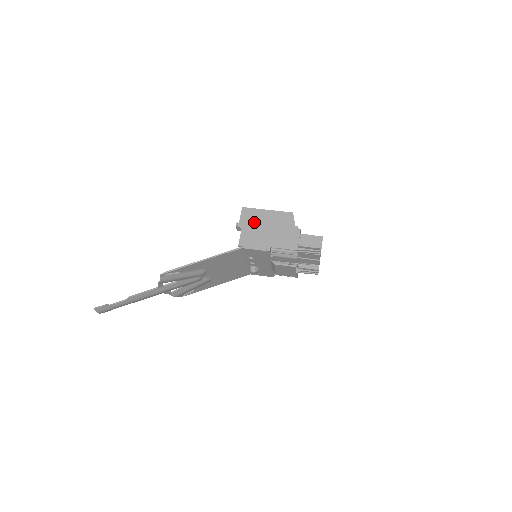
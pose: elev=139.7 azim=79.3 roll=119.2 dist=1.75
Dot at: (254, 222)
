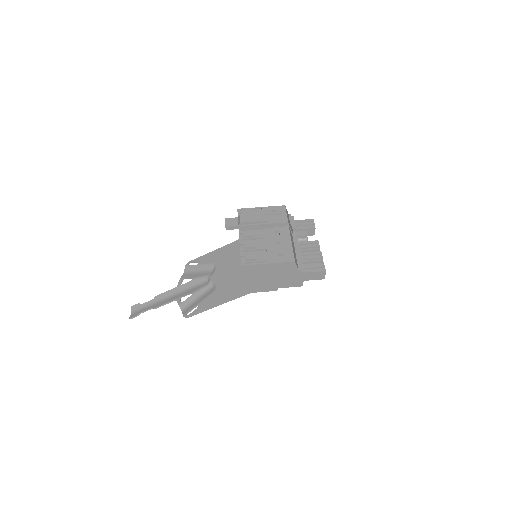
Dot at: (257, 275)
